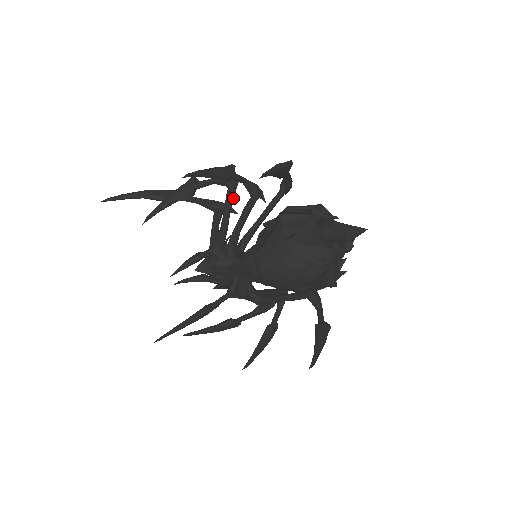
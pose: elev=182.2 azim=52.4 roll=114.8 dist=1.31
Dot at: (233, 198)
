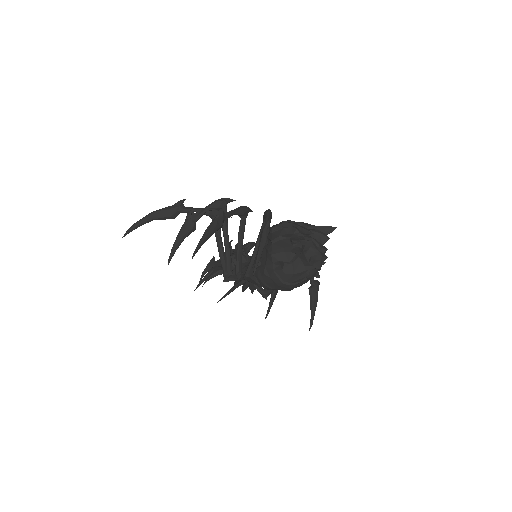
Dot at: (227, 222)
